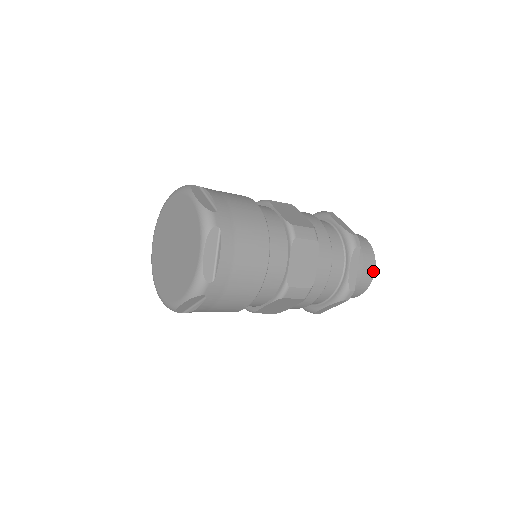
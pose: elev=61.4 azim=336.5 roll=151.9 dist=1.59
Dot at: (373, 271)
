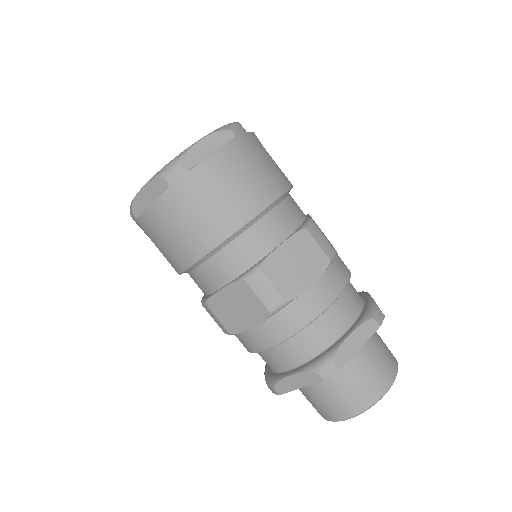
Dot at: (382, 391)
